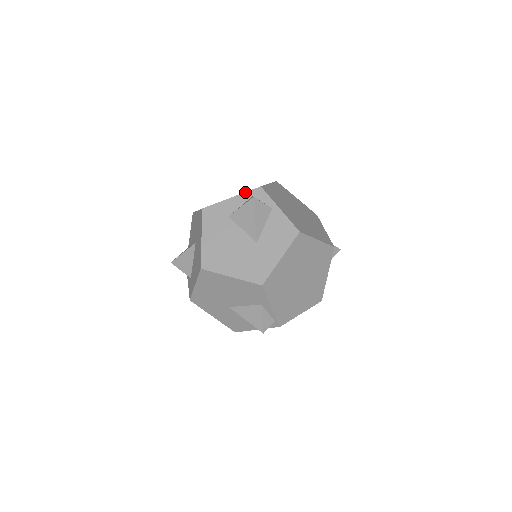
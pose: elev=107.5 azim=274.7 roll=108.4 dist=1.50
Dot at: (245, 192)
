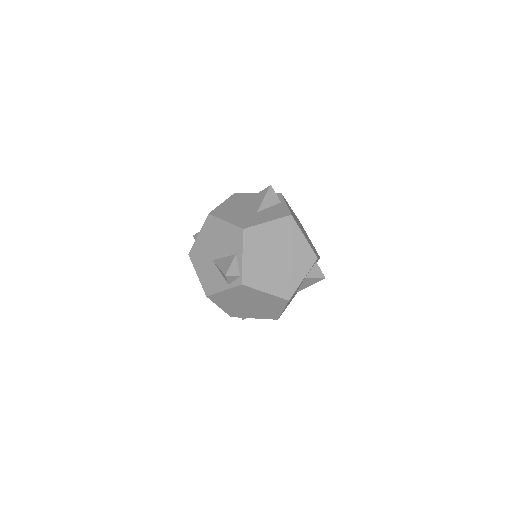
Dot at: occluded
